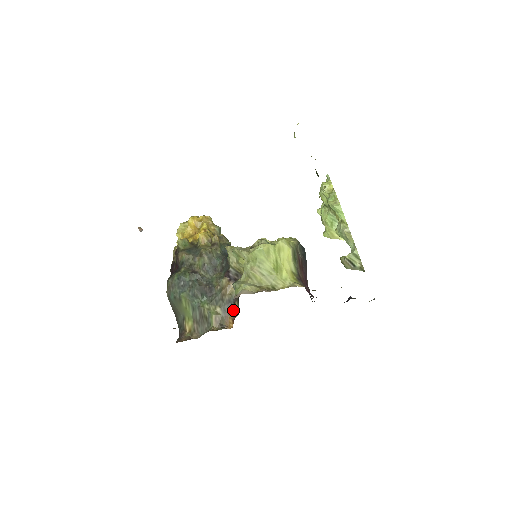
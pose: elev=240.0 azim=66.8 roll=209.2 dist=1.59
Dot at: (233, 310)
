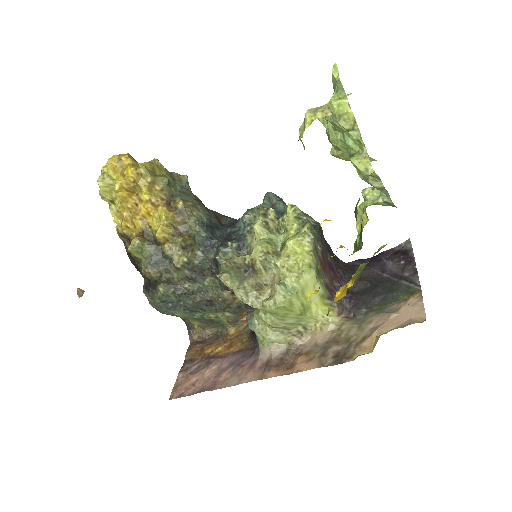
Dot at: occluded
